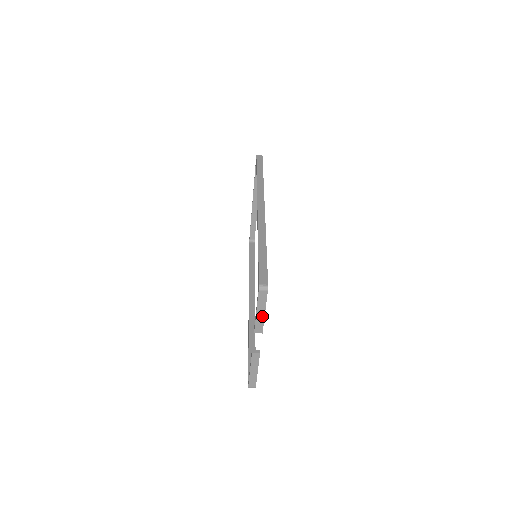
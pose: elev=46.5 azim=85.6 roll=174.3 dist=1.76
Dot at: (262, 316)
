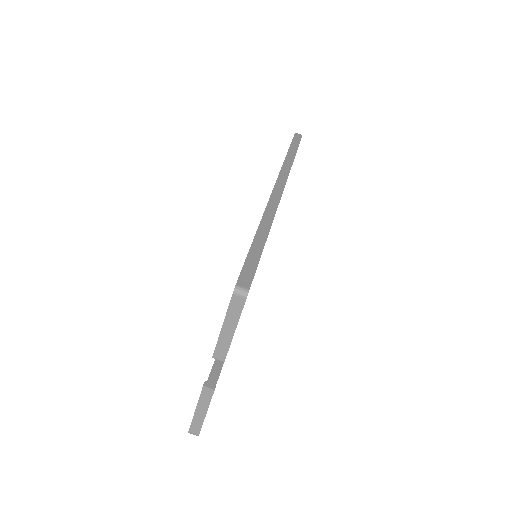
Dot at: (229, 335)
